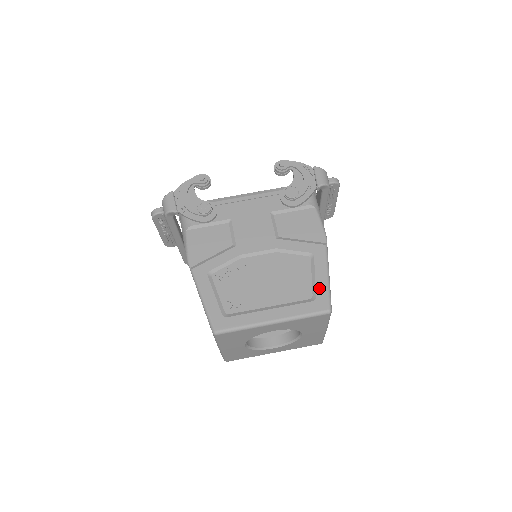
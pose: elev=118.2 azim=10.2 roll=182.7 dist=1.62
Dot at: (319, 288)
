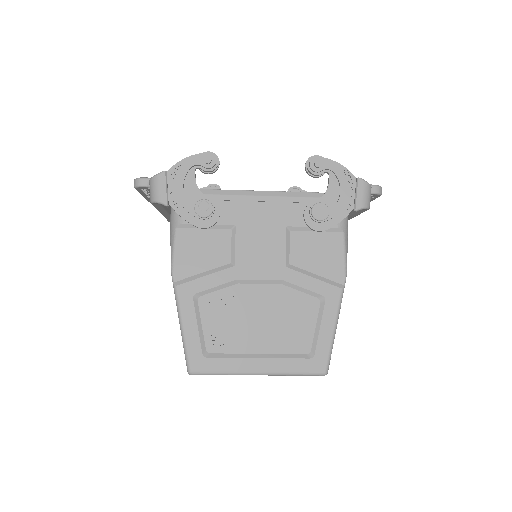
Dot at: (321, 344)
